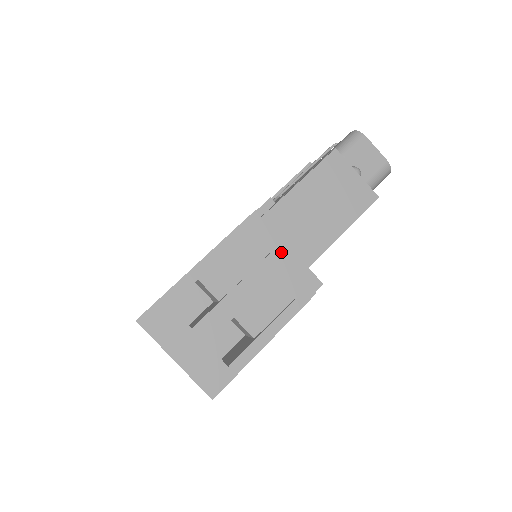
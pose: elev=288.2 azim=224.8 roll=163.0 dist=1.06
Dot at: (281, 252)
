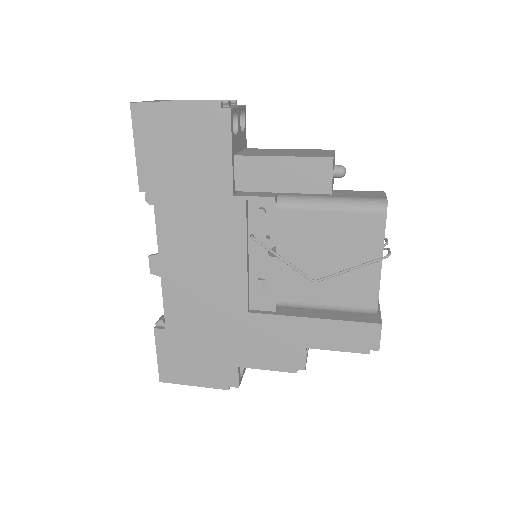
Dot at: (233, 106)
